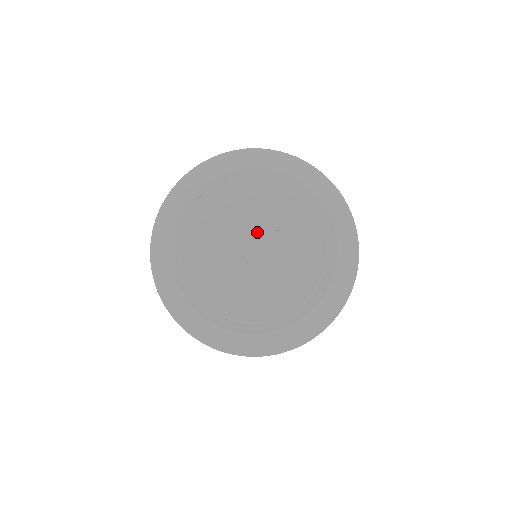
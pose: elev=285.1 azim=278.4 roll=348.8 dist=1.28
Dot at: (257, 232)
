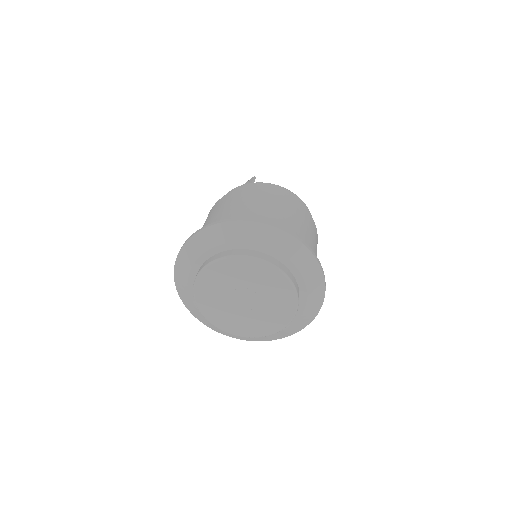
Dot at: (237, 292)
